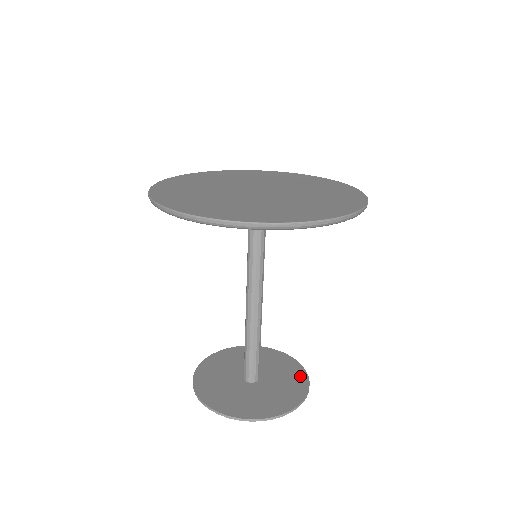
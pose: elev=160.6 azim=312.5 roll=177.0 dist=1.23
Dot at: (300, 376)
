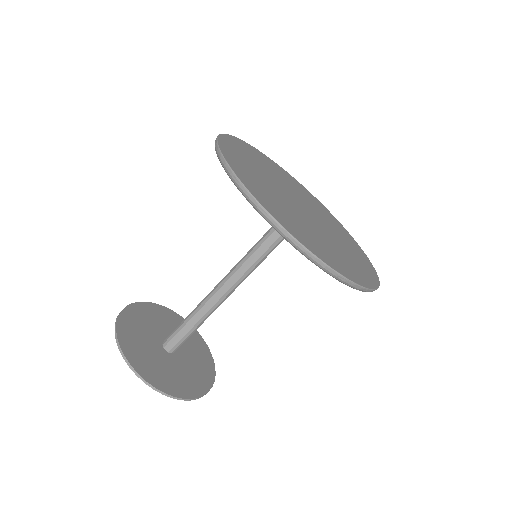
Dot at: (194, 334)
